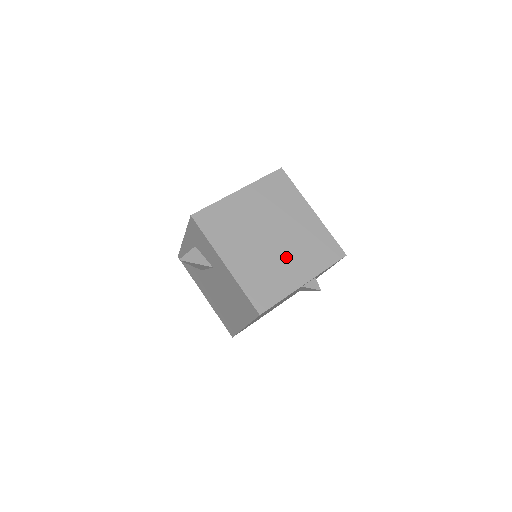
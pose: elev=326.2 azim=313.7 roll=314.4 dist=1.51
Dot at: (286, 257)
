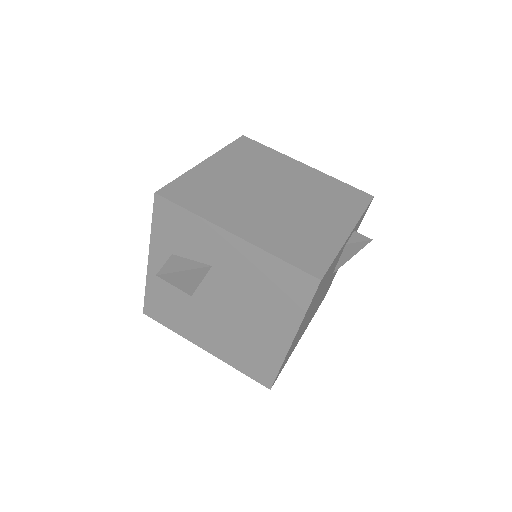
Dot at: (308, 211)
